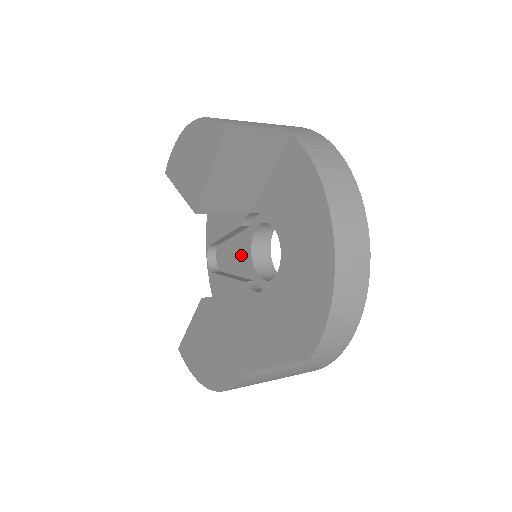
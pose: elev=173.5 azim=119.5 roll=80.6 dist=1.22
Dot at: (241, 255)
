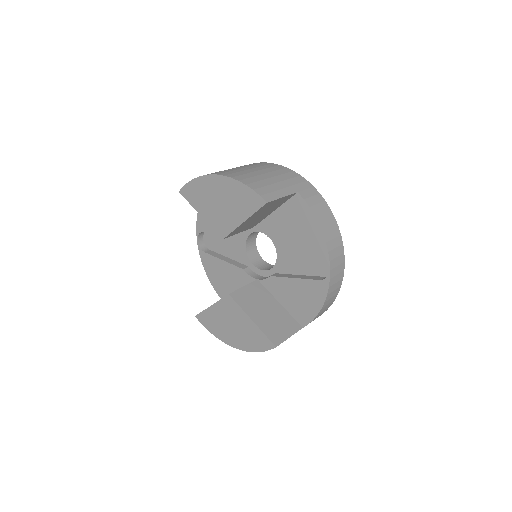
Dot at: (234, 246)
